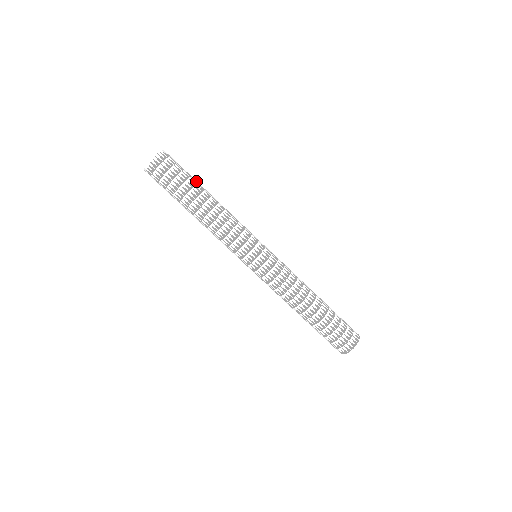
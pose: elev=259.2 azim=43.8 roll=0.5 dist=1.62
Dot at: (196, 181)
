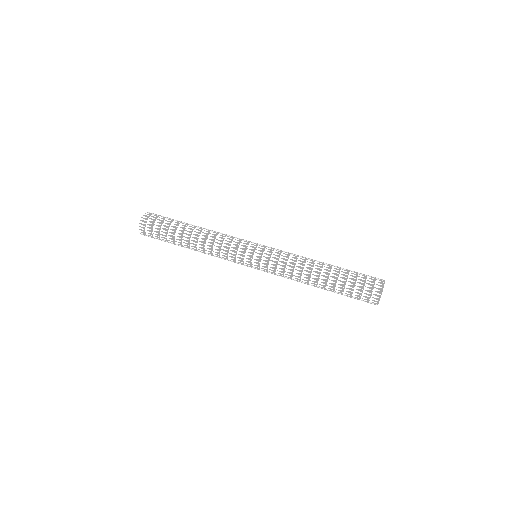
Dot at: occluded
